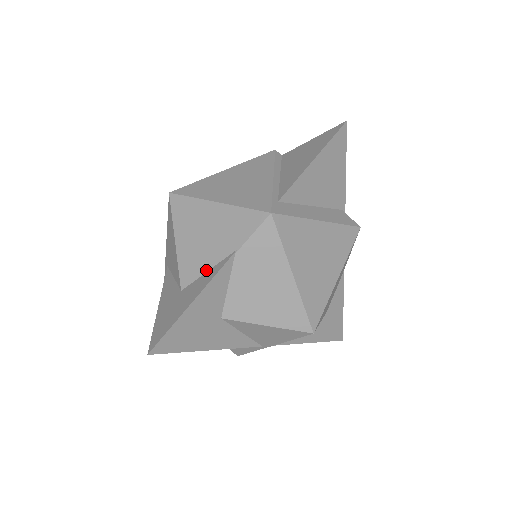
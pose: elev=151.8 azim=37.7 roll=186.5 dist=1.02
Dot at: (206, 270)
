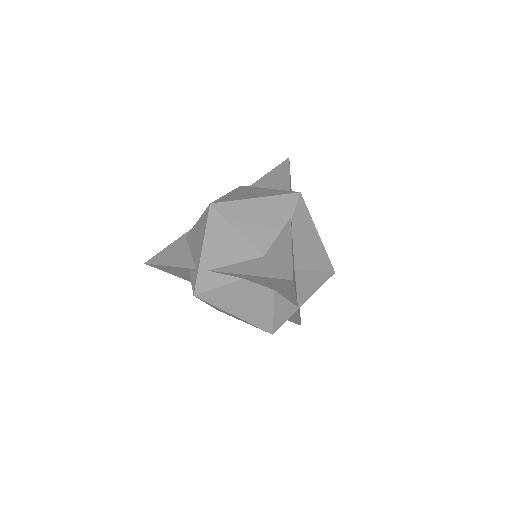
Dot at: (276, 236)
